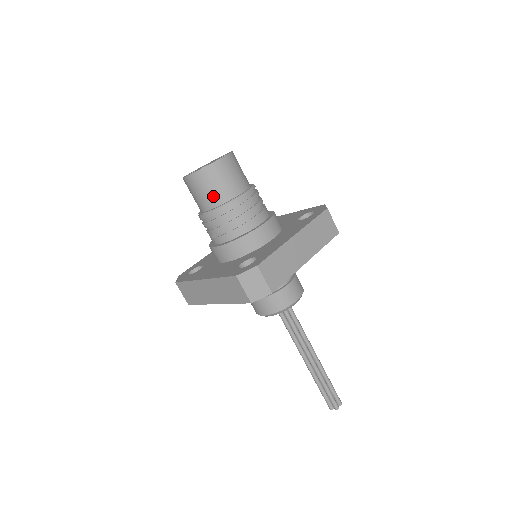
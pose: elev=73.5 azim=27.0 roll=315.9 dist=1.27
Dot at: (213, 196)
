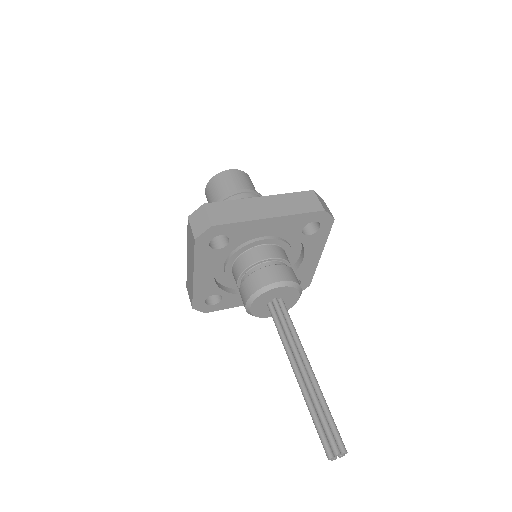
Dot at: (250, 187)
